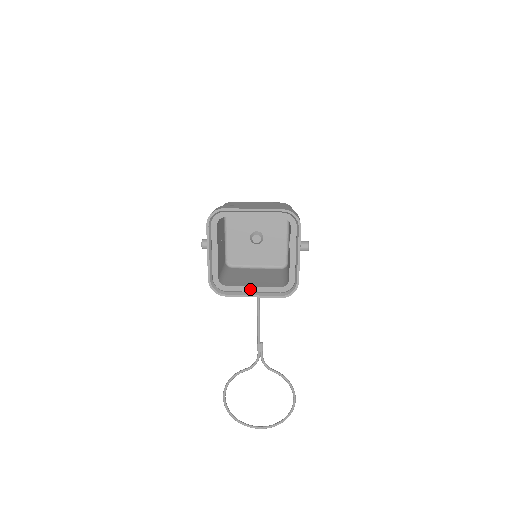
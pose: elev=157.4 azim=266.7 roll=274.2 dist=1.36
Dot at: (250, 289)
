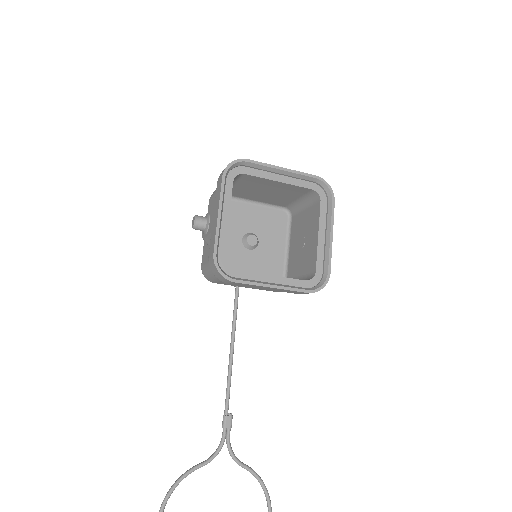
Dot at: (266, 278)
